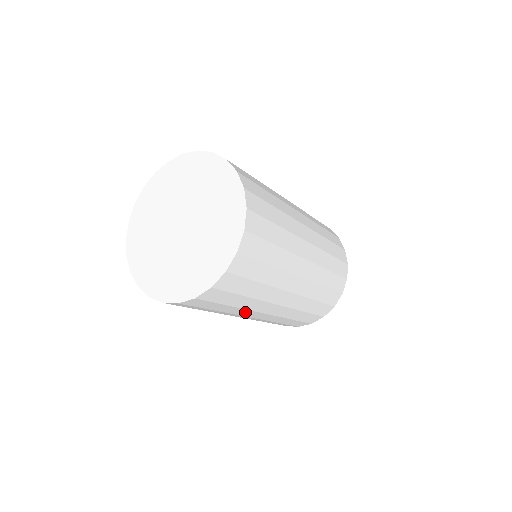
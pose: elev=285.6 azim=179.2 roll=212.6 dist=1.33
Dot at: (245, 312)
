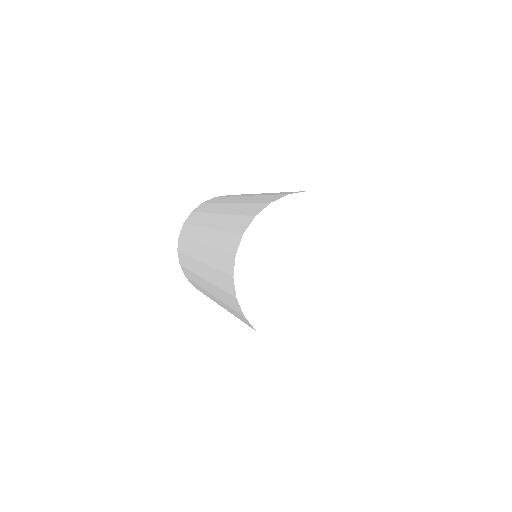
Dot at: occluded
